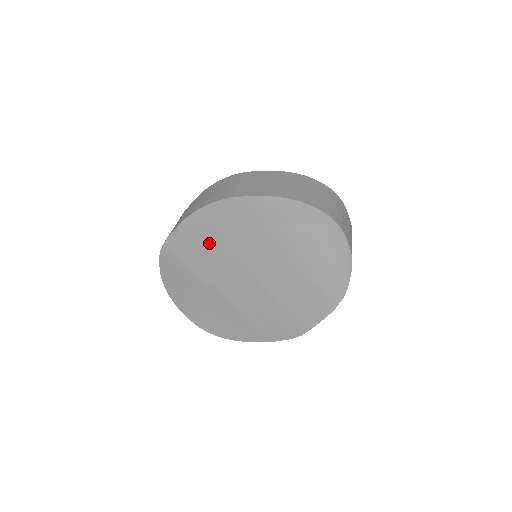
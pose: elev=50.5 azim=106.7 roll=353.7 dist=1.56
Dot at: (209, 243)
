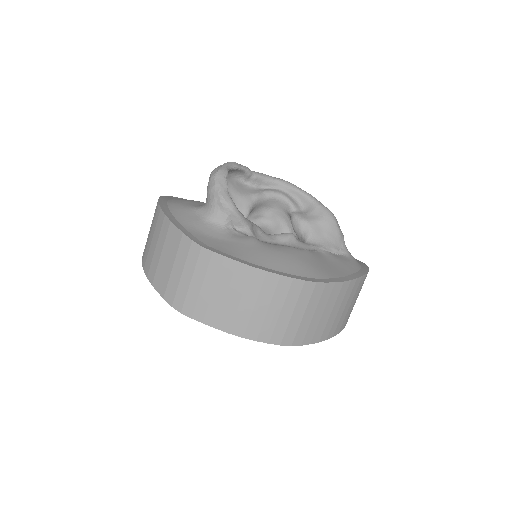
Dot at: occluded
